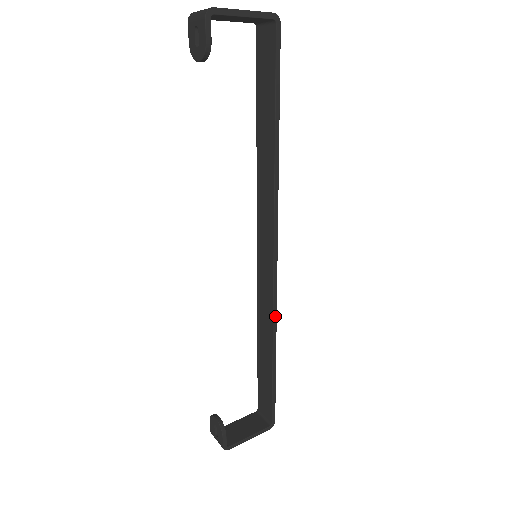
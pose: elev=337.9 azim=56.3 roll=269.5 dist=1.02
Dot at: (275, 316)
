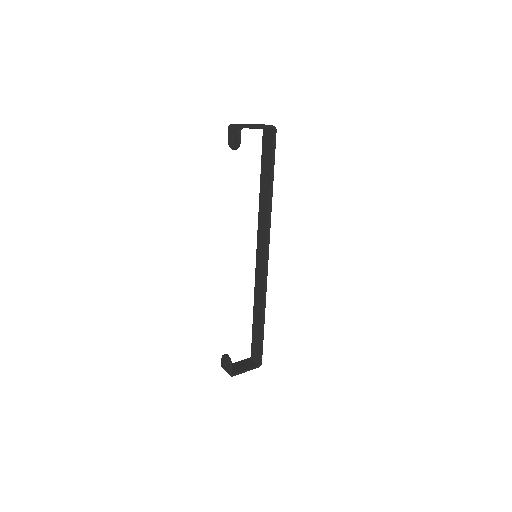
Dot at: (265, 293)
